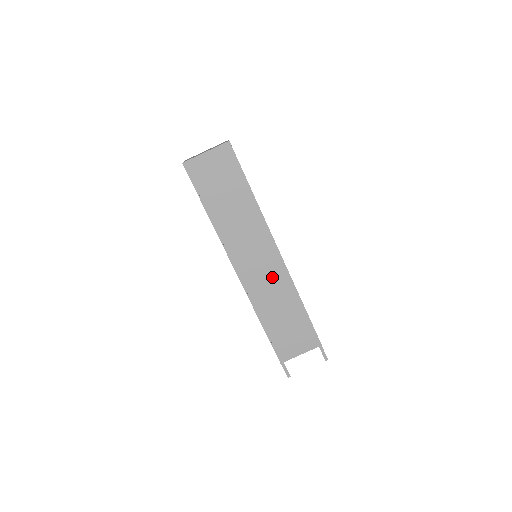
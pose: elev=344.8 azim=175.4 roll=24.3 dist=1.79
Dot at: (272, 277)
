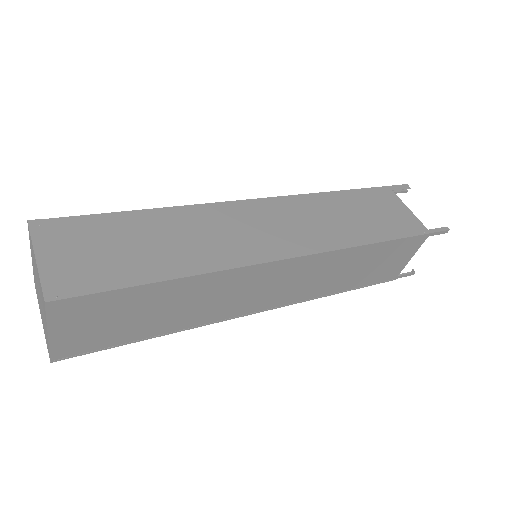
Dot at: (307, 273)
